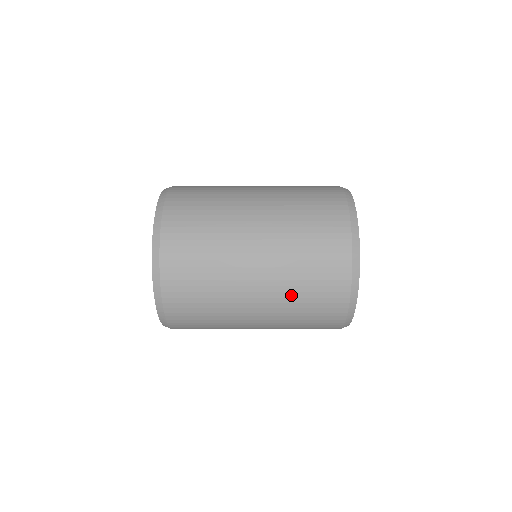
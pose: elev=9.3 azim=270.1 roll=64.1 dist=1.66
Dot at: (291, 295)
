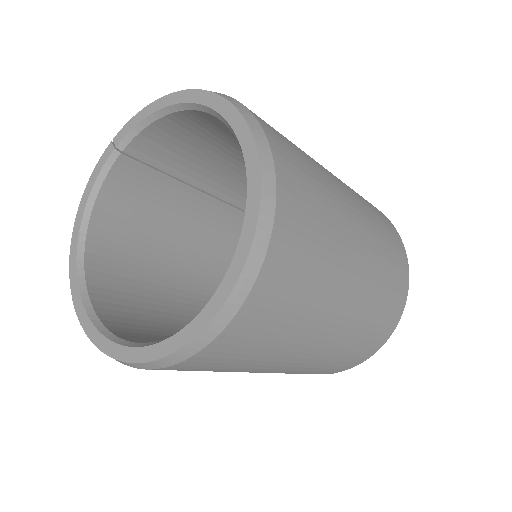
Dot at: (369, 211)
